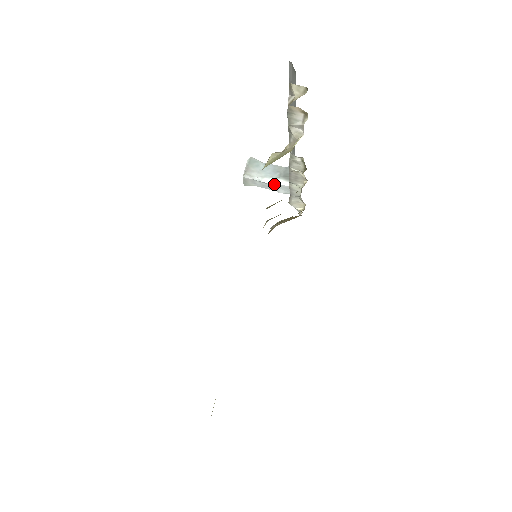
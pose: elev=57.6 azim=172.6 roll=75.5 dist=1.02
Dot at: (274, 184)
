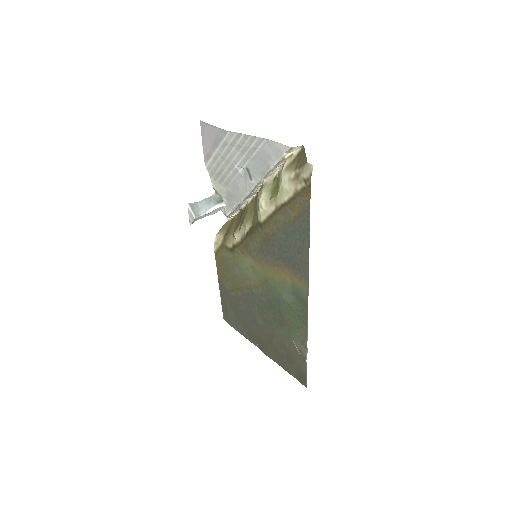
Dot at: (213, 211)
